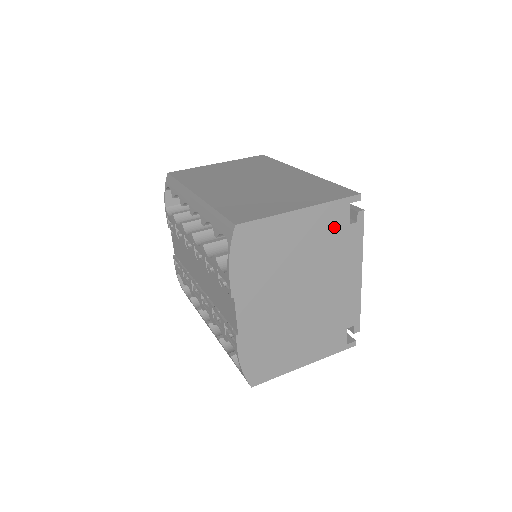
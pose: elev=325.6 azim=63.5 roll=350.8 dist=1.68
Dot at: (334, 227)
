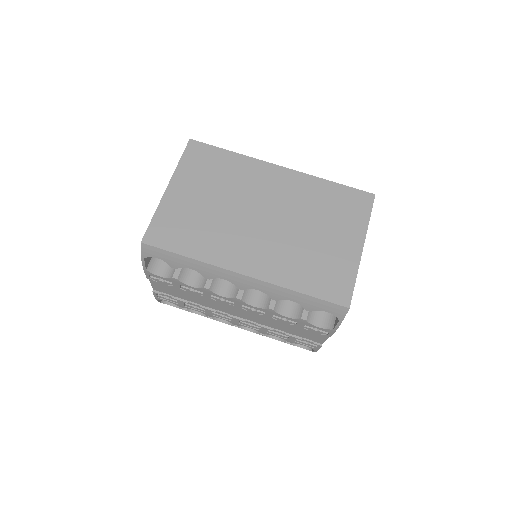
Dot at: occluded
